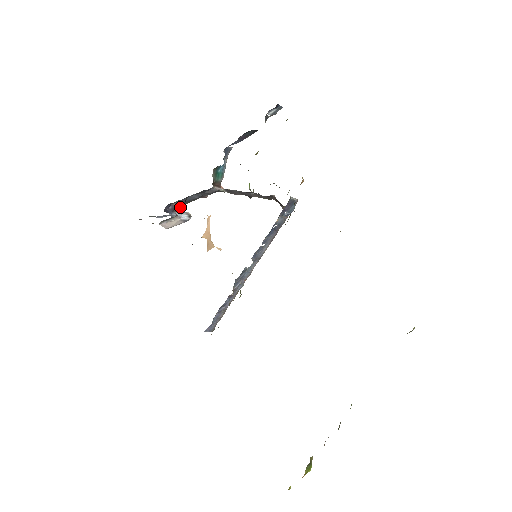
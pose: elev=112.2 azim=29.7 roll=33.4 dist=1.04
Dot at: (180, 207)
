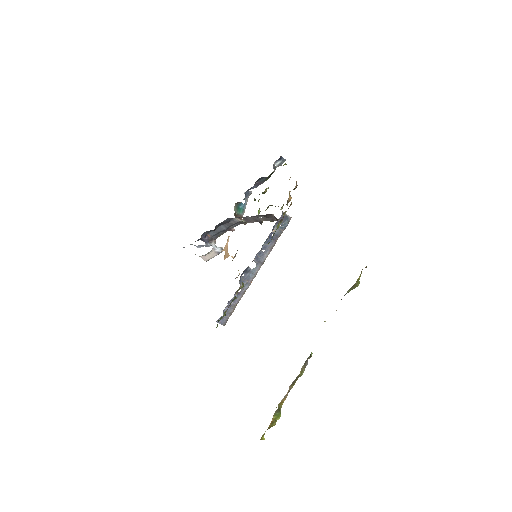
Dot at: (214, 240)
